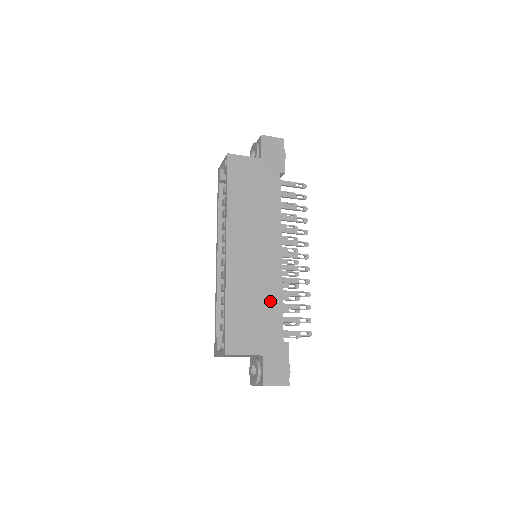
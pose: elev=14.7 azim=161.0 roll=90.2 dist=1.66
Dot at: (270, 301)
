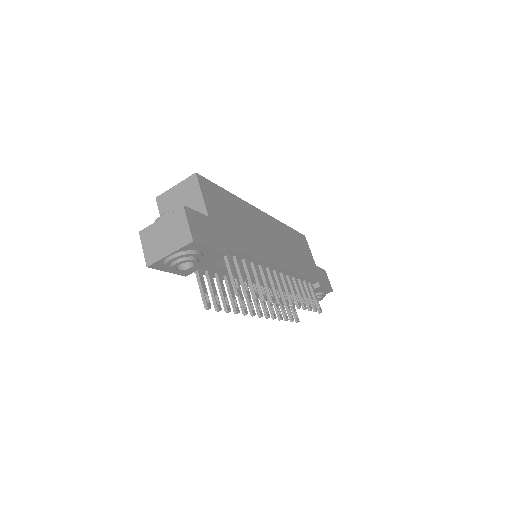
Dot at: (249, 242)
